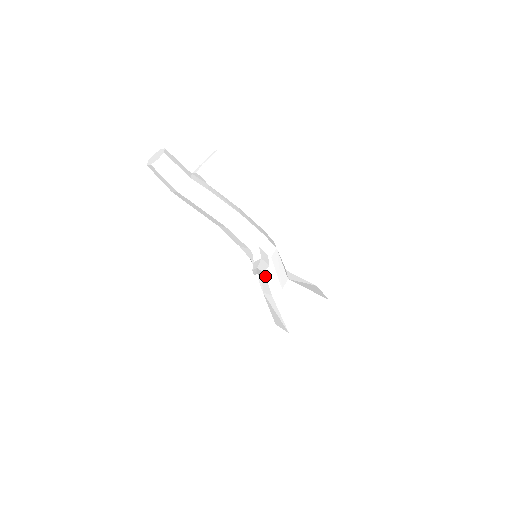
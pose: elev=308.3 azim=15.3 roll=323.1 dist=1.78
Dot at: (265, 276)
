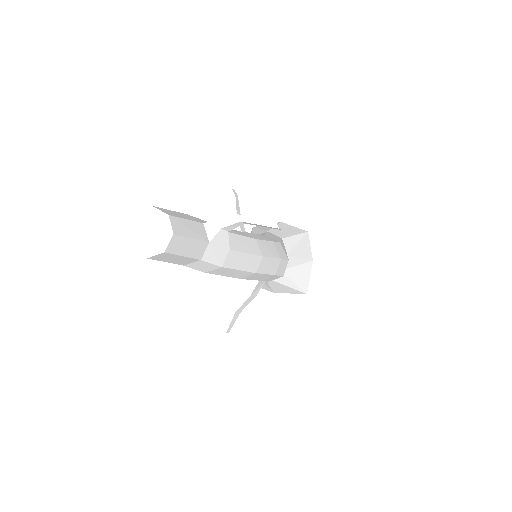
Dot at: occluded
